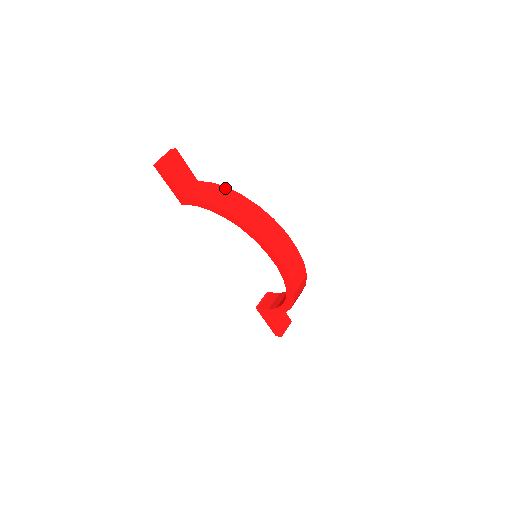
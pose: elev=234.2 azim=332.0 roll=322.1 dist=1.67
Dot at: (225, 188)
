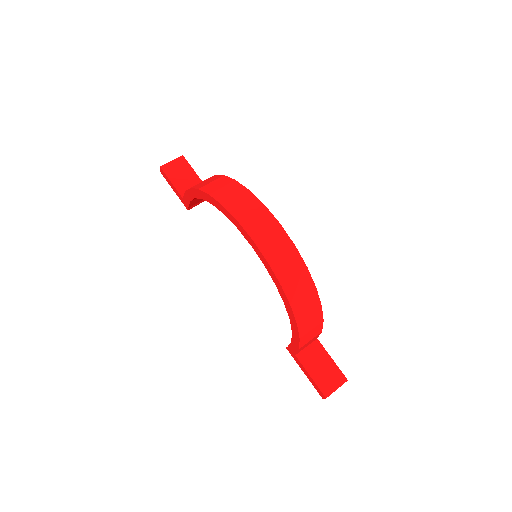
Dot at: occluded
